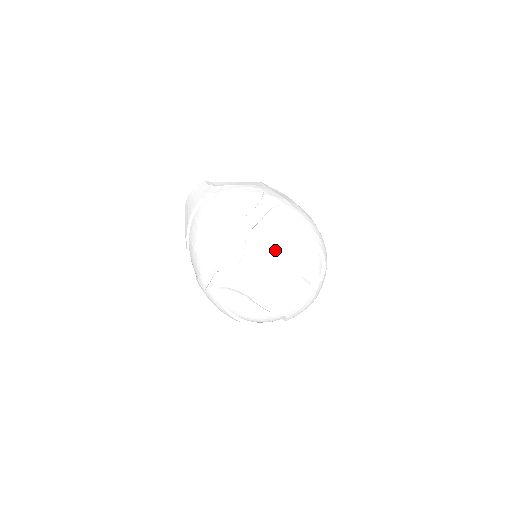
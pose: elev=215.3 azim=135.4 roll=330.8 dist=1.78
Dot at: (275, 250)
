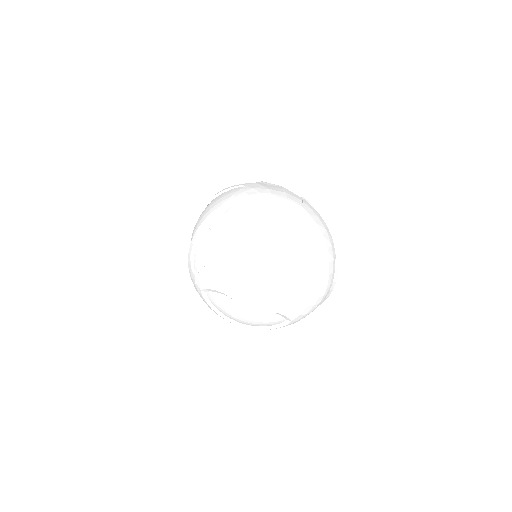
Dot at: (240, 239)
